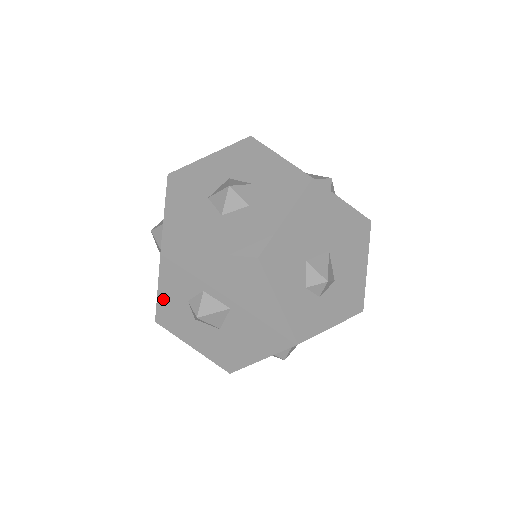
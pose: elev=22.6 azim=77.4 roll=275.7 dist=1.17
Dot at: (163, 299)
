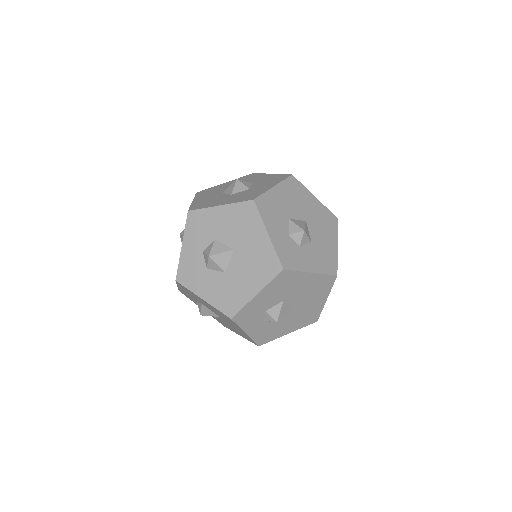
Dot at: (184, 256)
